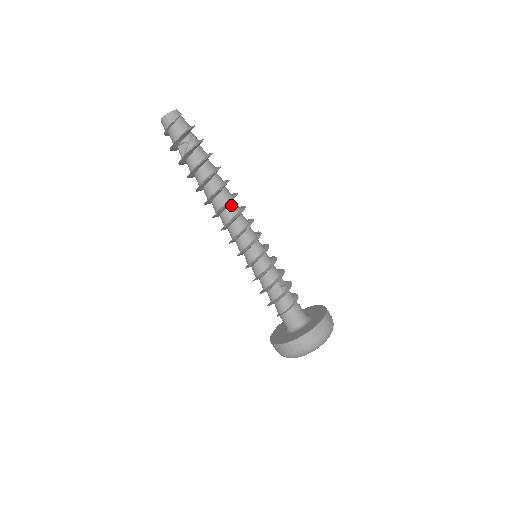
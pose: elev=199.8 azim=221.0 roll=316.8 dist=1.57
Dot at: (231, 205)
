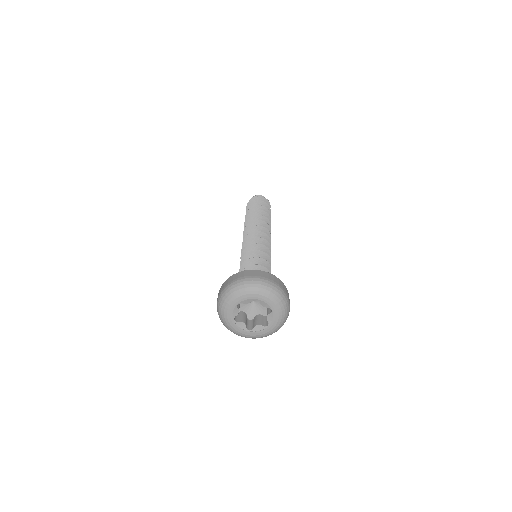
Dot at: occluded
